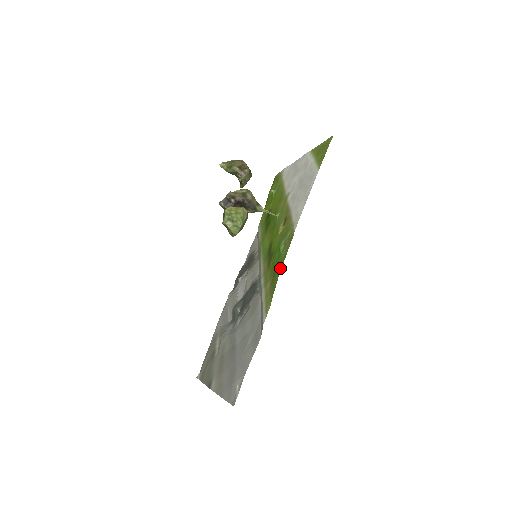
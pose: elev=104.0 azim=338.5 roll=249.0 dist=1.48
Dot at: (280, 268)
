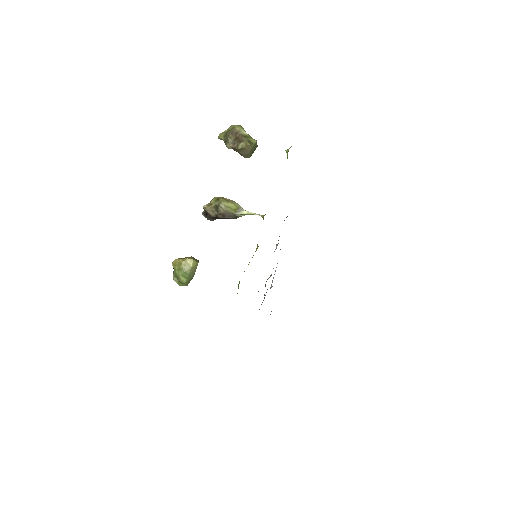
Dot at: occluded
